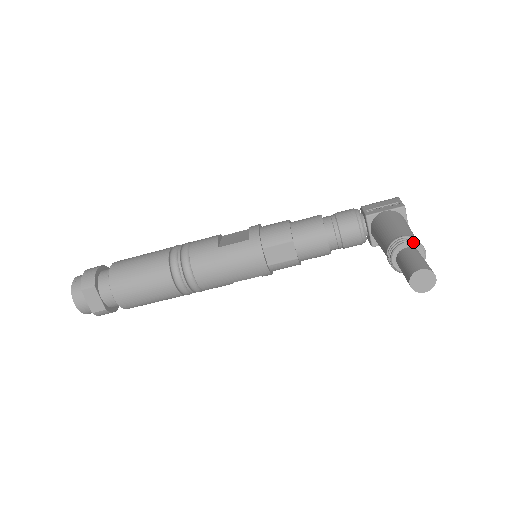
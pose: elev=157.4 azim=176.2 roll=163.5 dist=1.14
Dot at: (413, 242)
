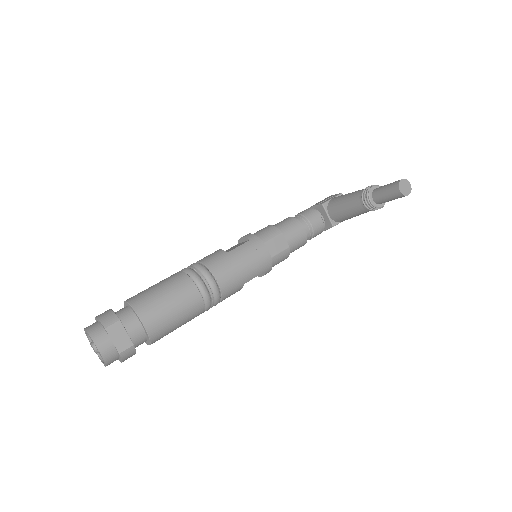
Dot at: (377, 185)
